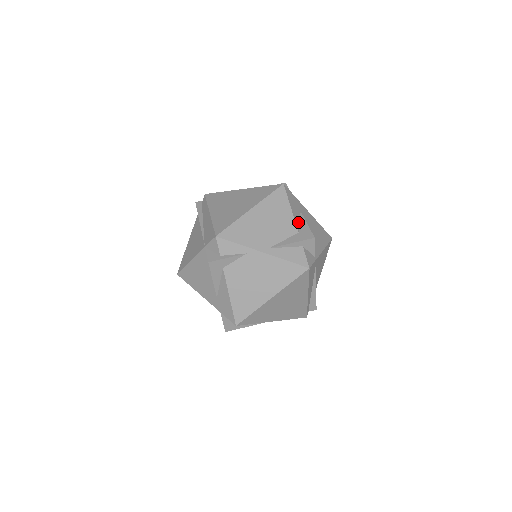
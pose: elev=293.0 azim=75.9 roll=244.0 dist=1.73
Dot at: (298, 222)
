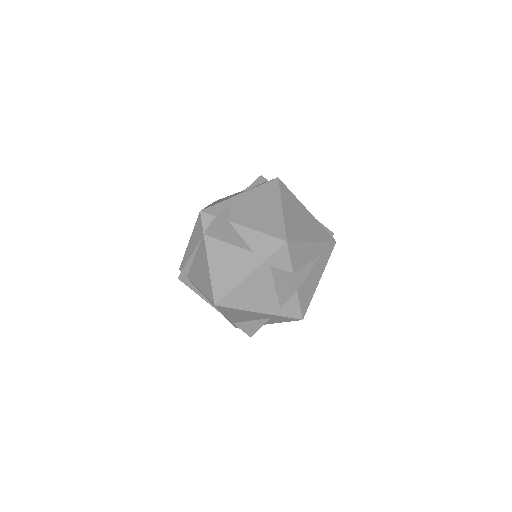
Dot at: occluded
